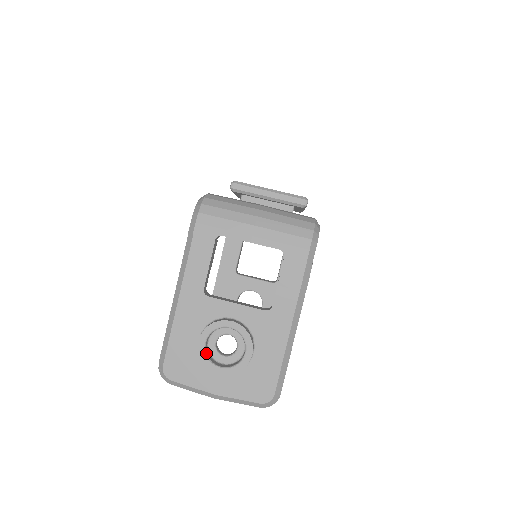
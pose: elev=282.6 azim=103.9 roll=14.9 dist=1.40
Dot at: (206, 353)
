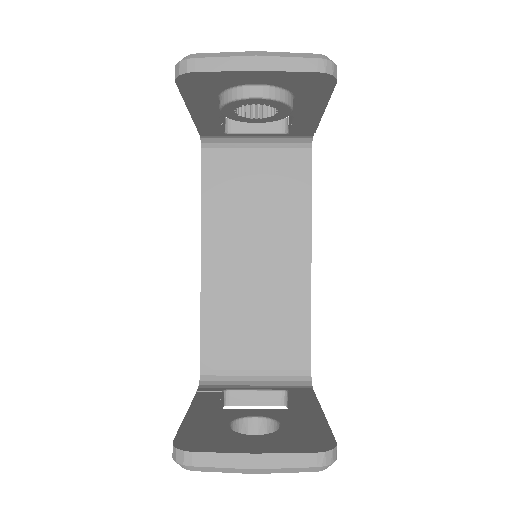
Dot at: occluded
